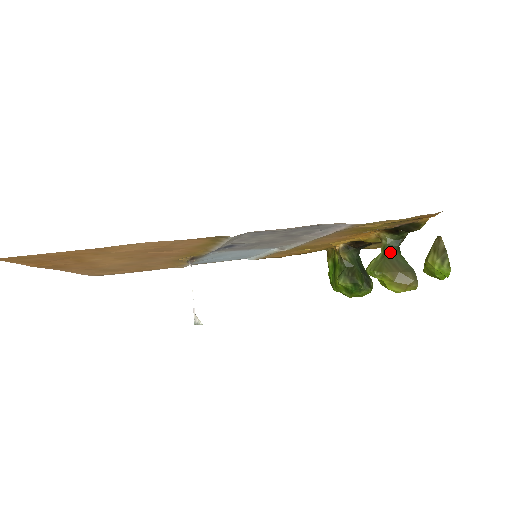
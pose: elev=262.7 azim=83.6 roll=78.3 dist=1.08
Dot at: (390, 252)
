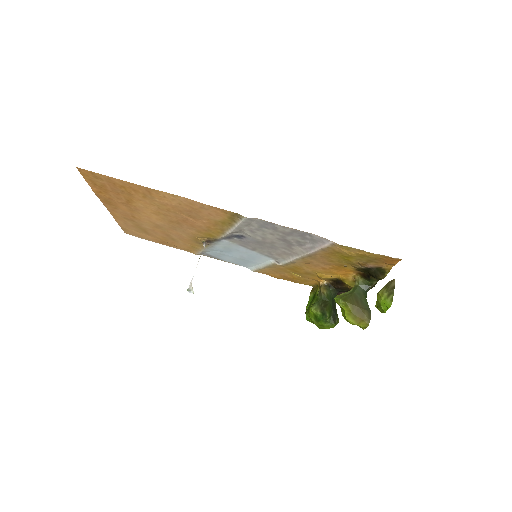
Dot at: (358, 292)
